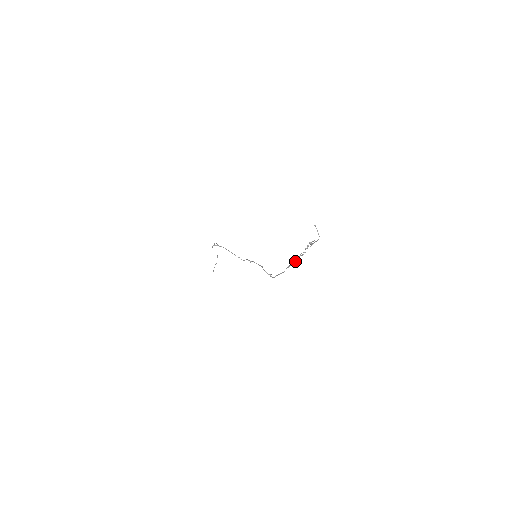
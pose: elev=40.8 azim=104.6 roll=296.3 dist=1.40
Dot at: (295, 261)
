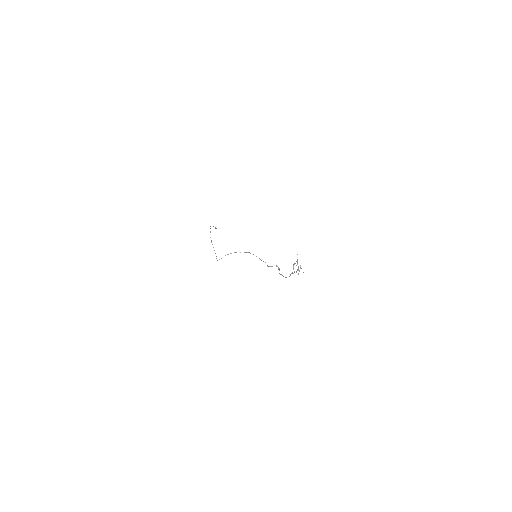
Dot at: (293, 269)
